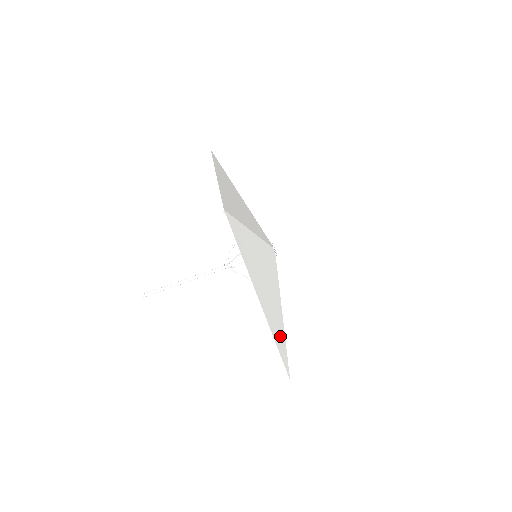
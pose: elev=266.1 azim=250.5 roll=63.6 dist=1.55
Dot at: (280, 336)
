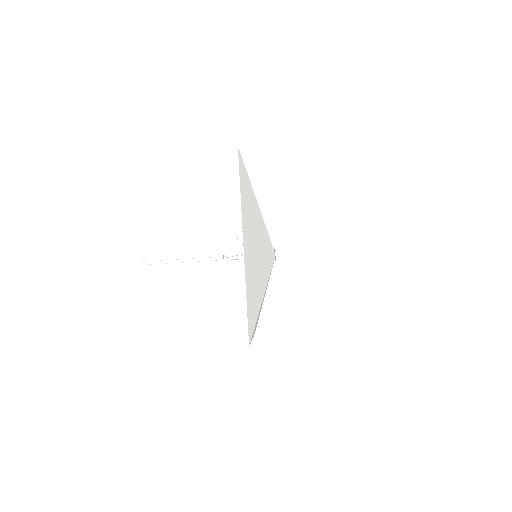
Dot at: occluded
